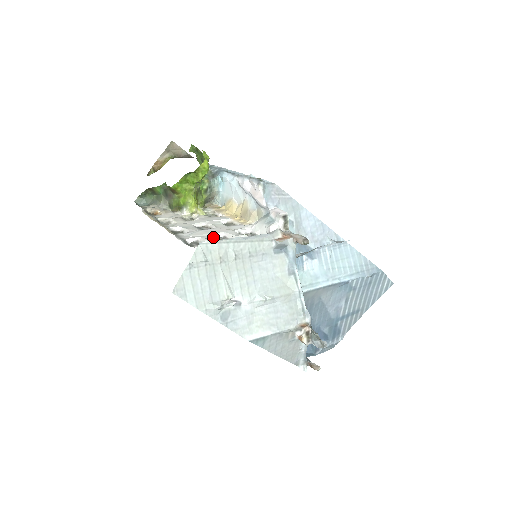
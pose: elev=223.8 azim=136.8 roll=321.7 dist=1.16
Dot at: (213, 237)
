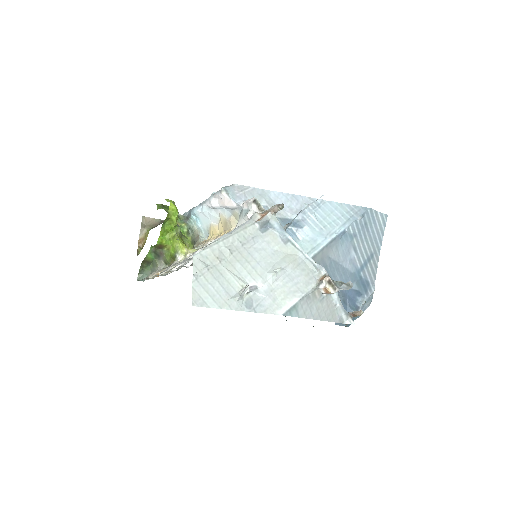
Dot at: occluded
